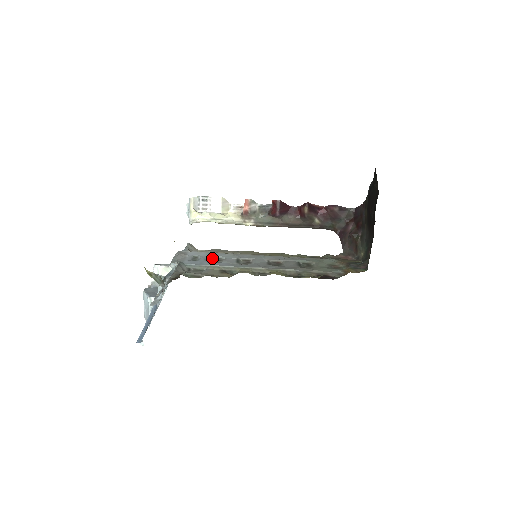
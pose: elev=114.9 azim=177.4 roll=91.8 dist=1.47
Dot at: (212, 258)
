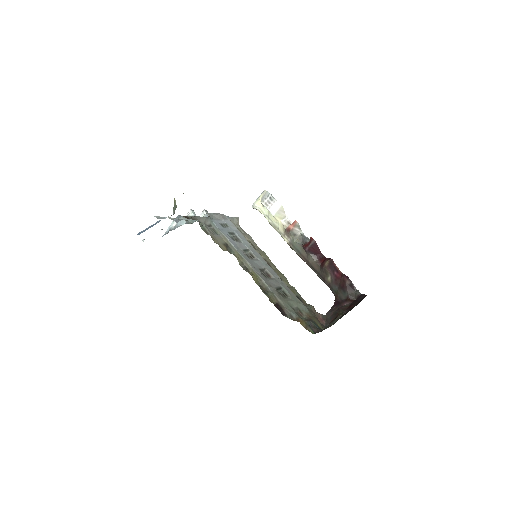
Dot at: (235, 235)
